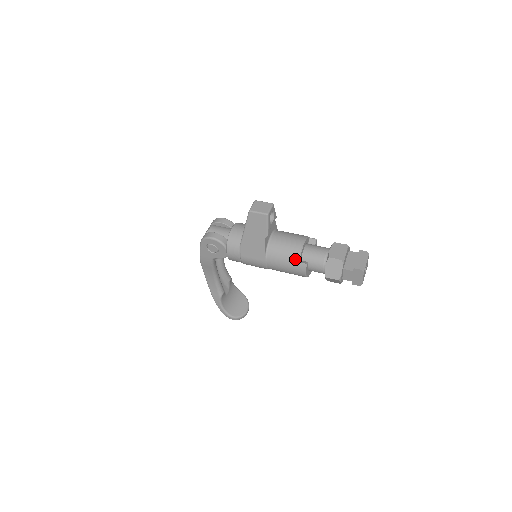
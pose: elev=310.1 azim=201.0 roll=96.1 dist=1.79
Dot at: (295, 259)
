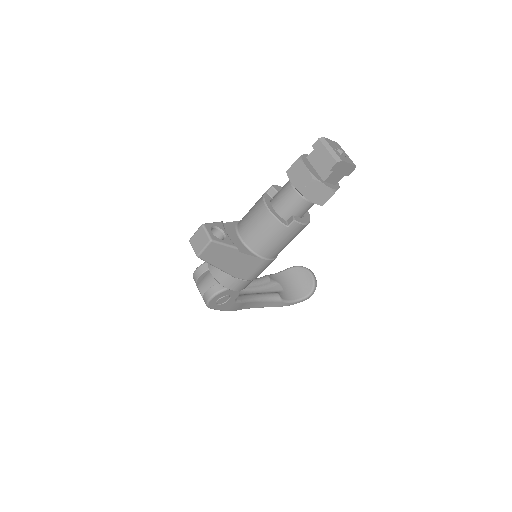
Dot at: (281, 229)
